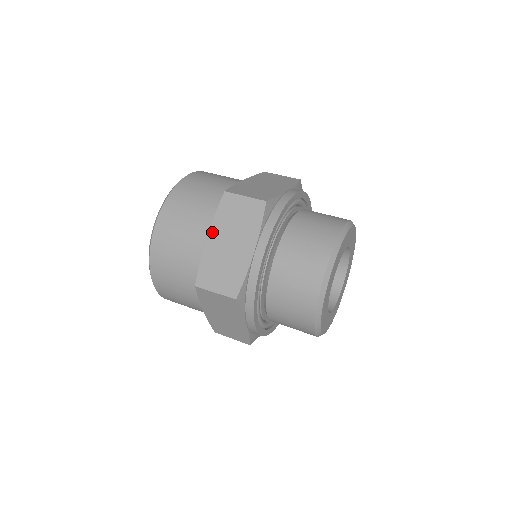
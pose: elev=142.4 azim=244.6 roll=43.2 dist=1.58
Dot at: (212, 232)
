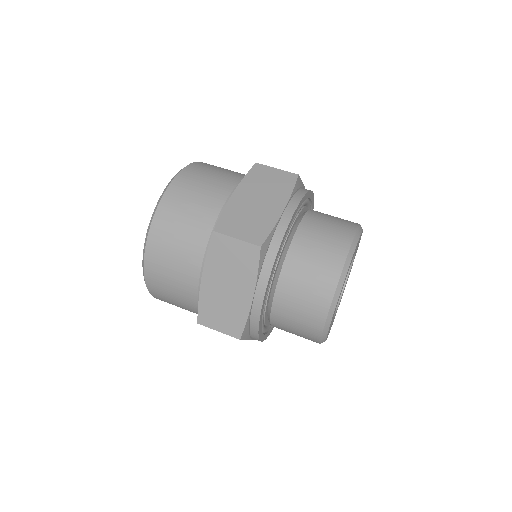
Dot at: (206, 273)
